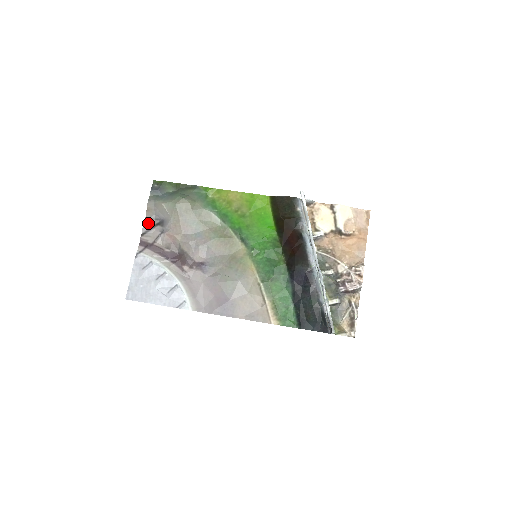
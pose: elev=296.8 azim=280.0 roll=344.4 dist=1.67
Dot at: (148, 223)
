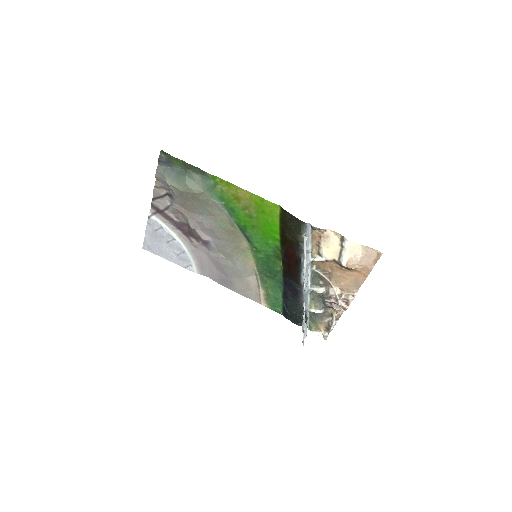
Dot at: (158, 191)
